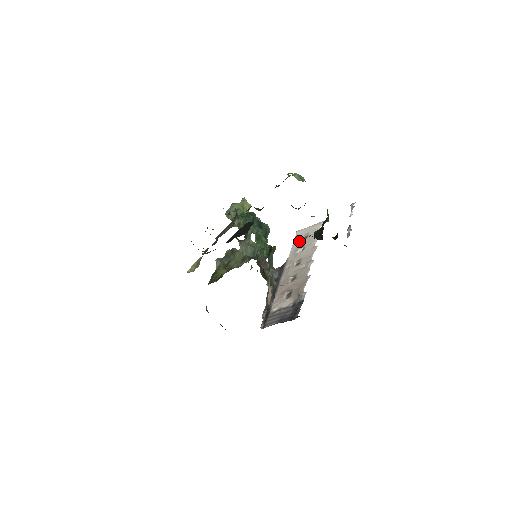
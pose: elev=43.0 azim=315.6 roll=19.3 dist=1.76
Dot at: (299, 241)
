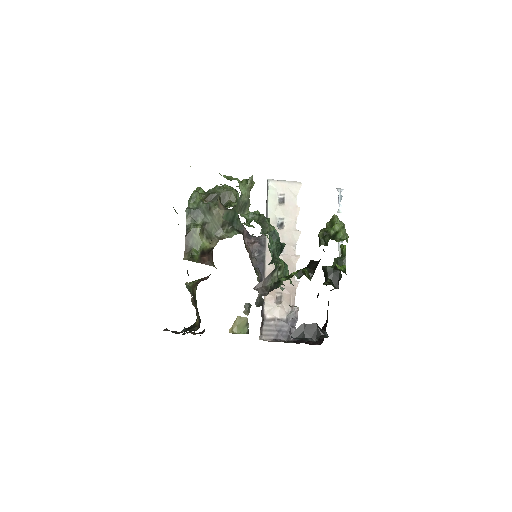
Dot at: (276, 204)
